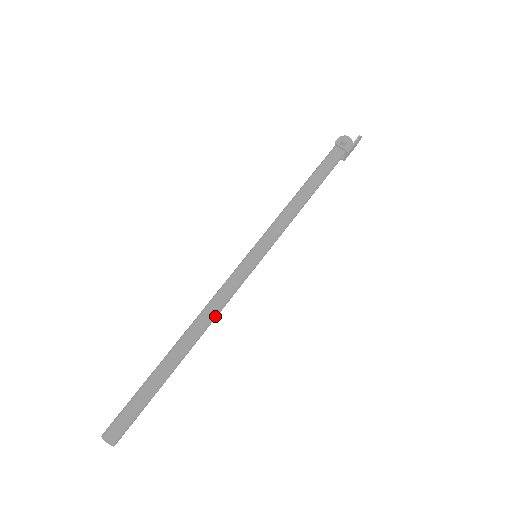
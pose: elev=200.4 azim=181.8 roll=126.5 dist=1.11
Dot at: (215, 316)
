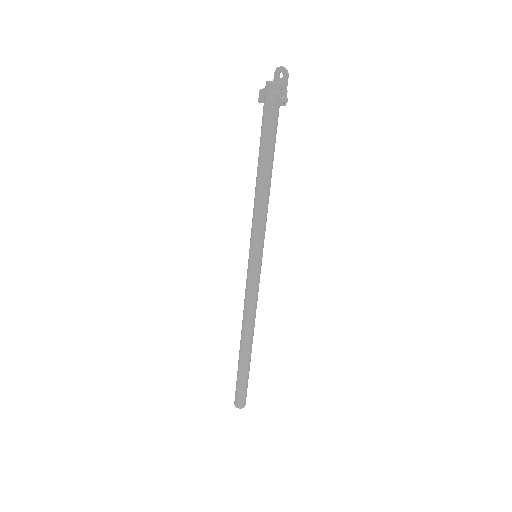
Dot at: (255, 312)
